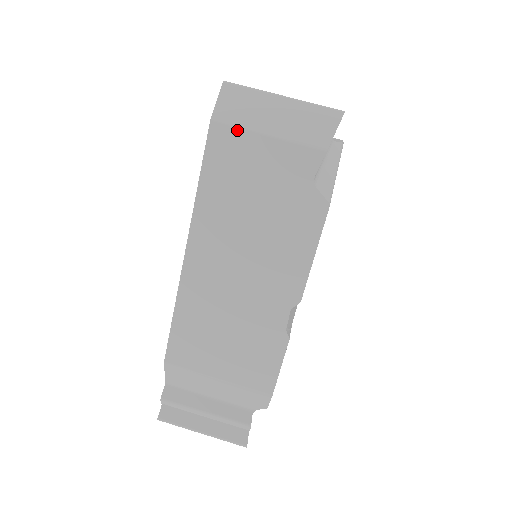
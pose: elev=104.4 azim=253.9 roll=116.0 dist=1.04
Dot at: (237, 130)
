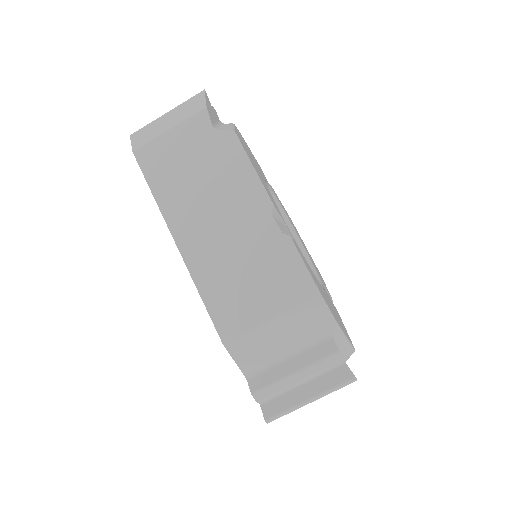
Dot at: (150, 143)
